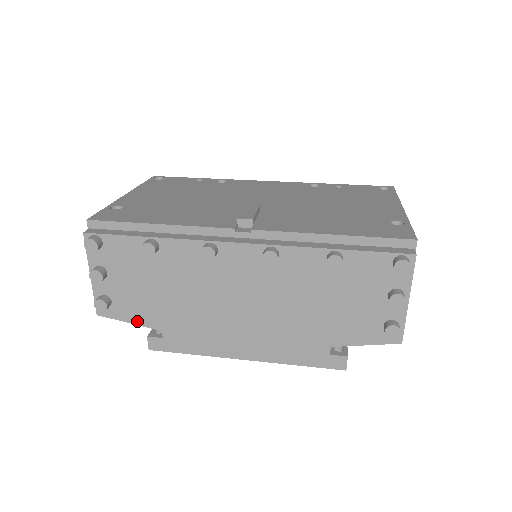
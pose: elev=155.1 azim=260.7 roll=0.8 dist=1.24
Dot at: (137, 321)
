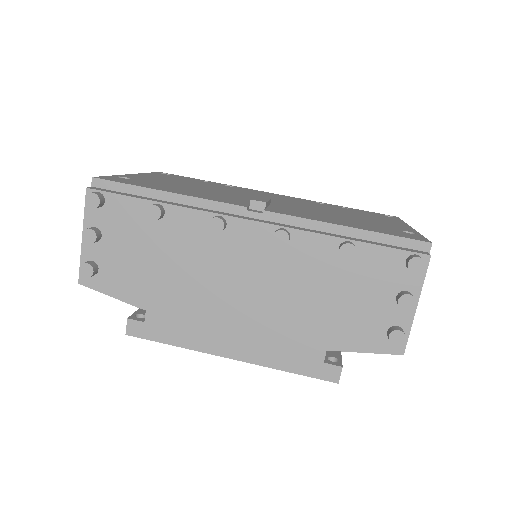
Dot at: (121, 296)
